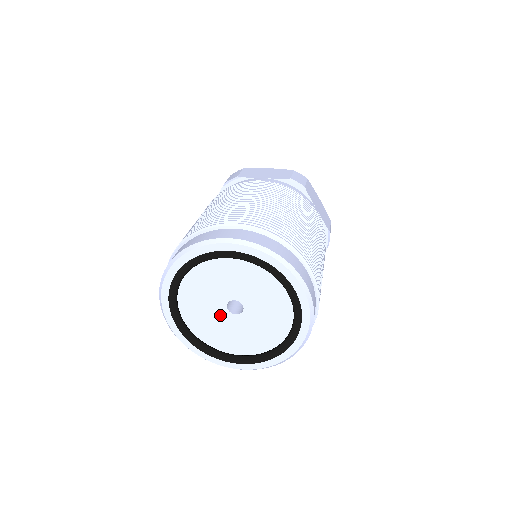
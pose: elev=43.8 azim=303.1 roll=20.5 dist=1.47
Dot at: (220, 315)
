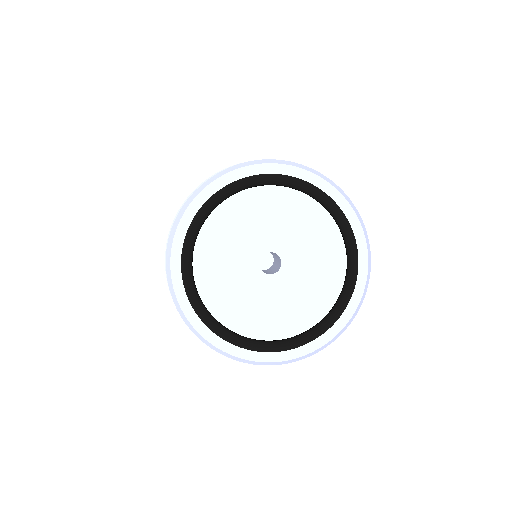
Dot at: (261, 287)
